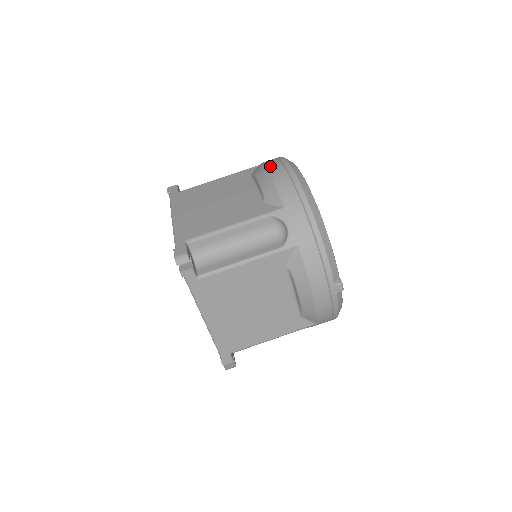
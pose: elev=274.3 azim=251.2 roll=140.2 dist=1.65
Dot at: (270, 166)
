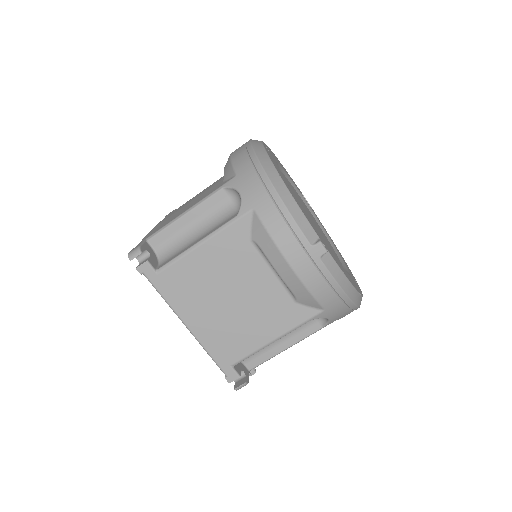
Dot at: occluded
